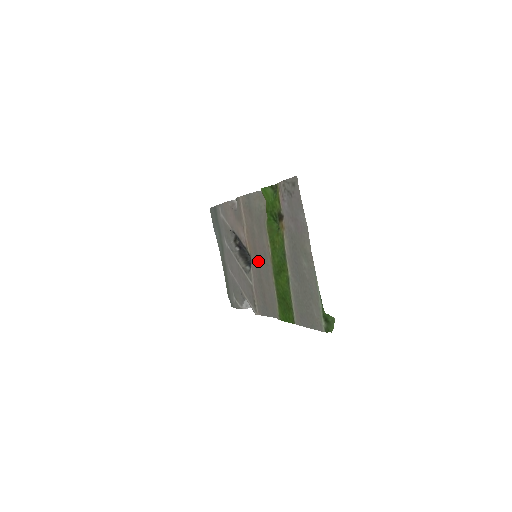
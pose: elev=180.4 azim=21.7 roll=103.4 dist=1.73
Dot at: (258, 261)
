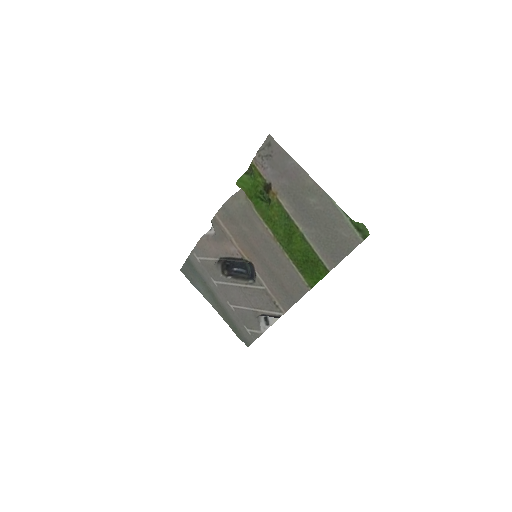
Dot at: (261, 257)
